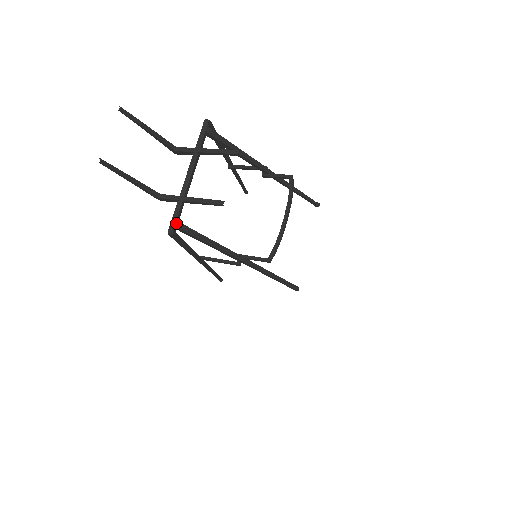
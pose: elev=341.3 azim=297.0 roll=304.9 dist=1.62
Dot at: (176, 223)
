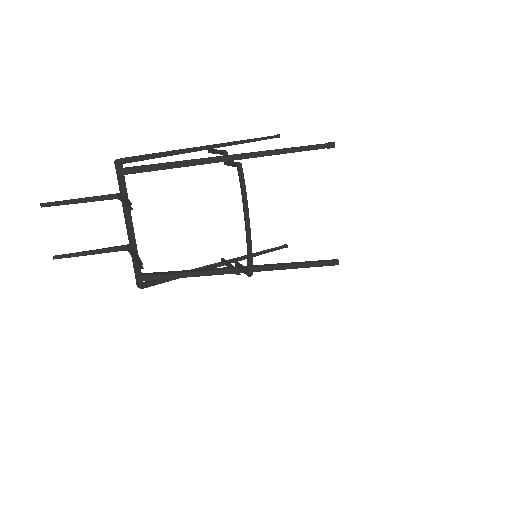
Dot at: (138, 278)
